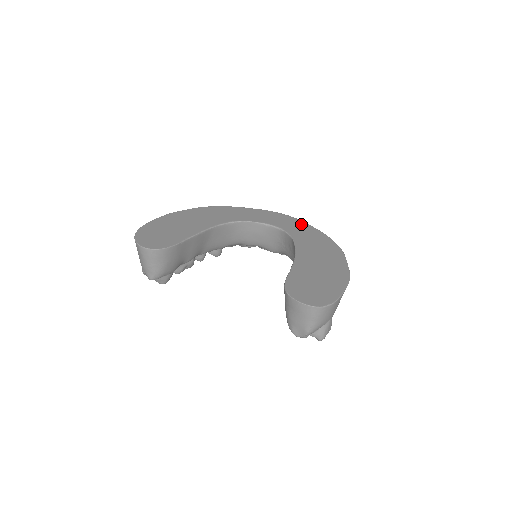
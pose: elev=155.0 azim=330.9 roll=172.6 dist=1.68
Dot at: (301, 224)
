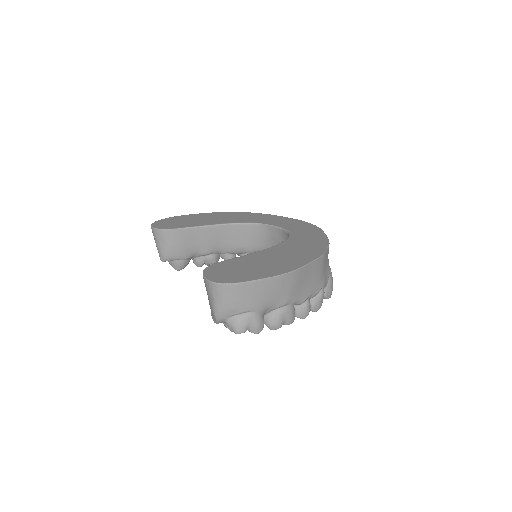
Dot at: (316, 232)
